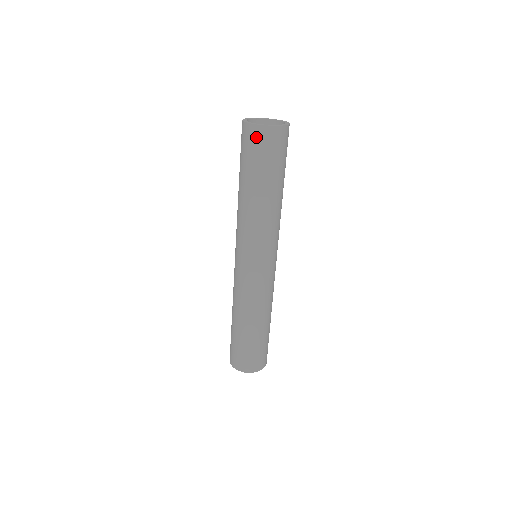
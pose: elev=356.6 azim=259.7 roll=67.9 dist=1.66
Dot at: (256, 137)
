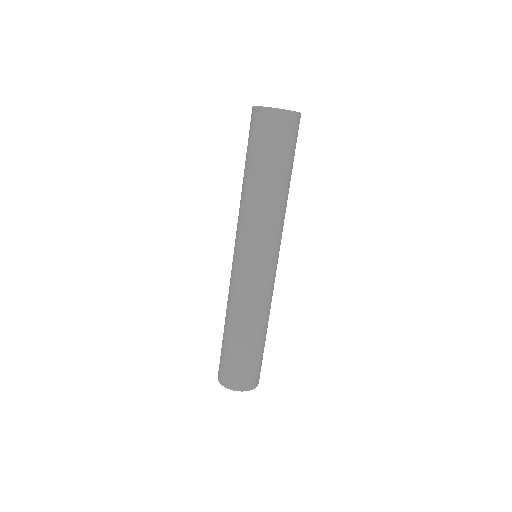
Dot at: (254, 119)
